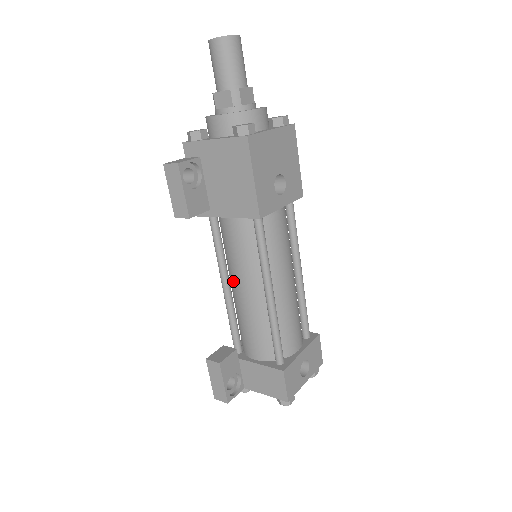
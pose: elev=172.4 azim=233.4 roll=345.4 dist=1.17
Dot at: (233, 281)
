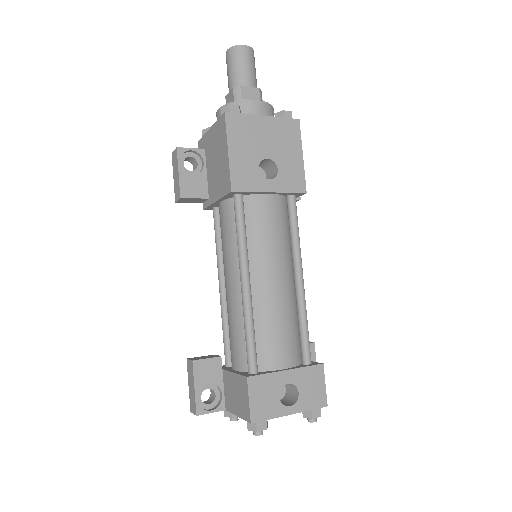
Dot at: (224, 275)
